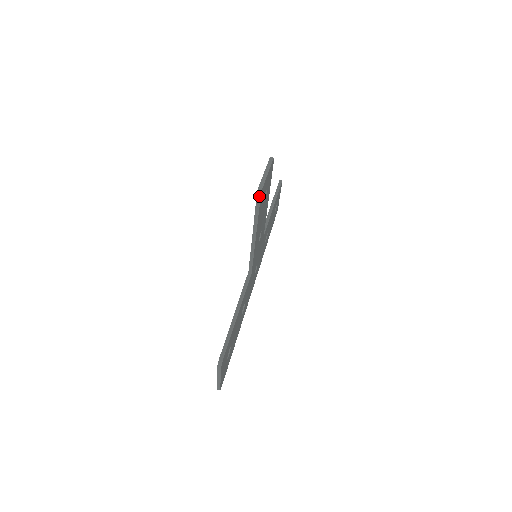
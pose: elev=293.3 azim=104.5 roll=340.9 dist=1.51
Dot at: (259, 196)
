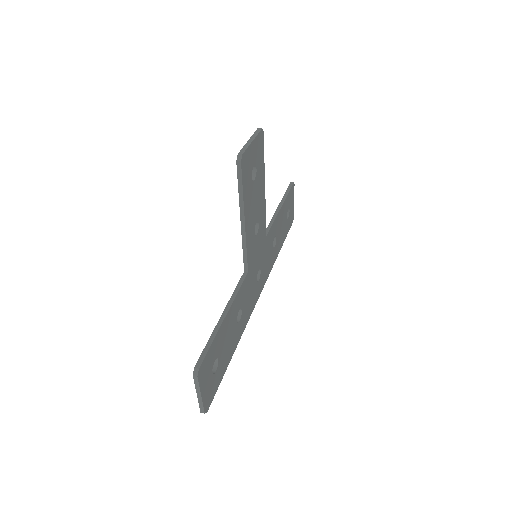
Dot at: (239, 164)
